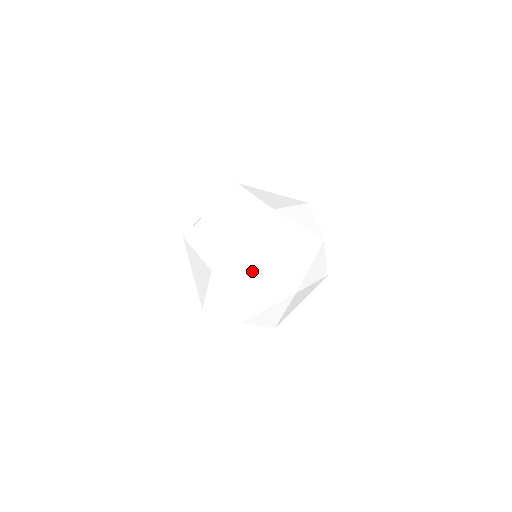
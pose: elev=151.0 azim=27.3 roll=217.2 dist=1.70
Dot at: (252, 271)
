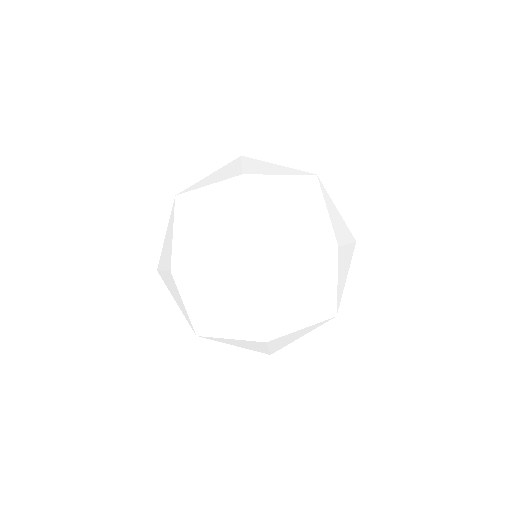
Dot at: (217, 330)
